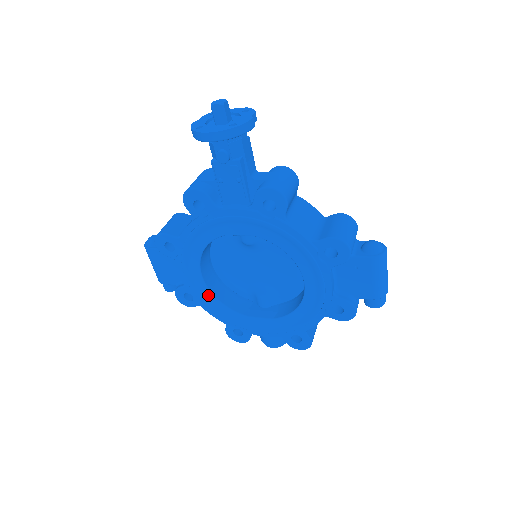
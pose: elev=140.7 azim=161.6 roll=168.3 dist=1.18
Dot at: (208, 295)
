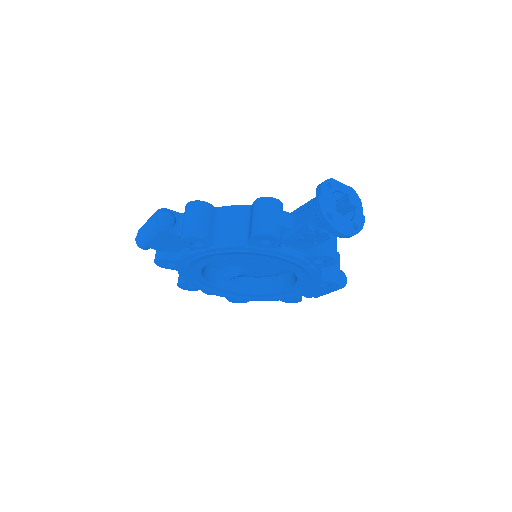
Dot at: (196, 272)
